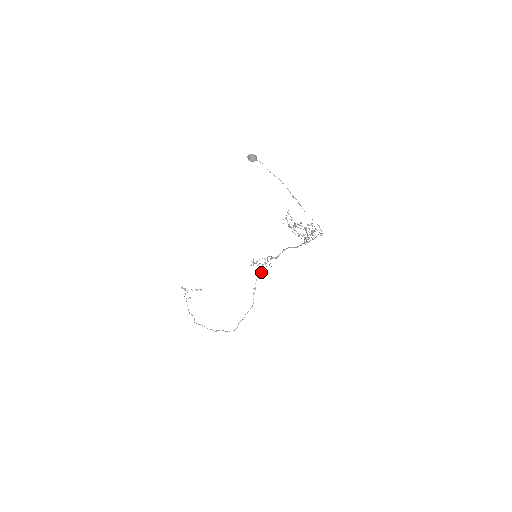
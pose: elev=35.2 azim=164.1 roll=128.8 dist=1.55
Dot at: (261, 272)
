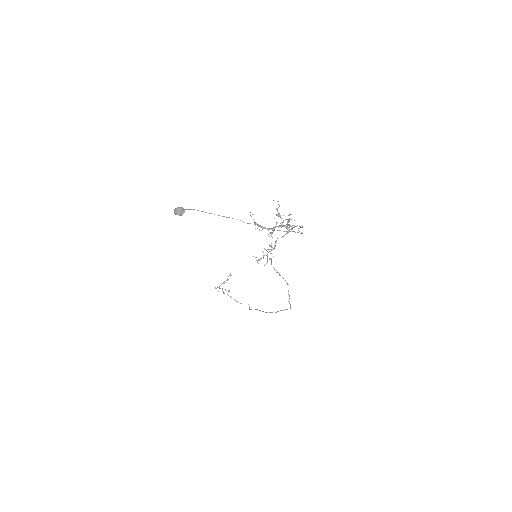
Dot at: (271, 259)
